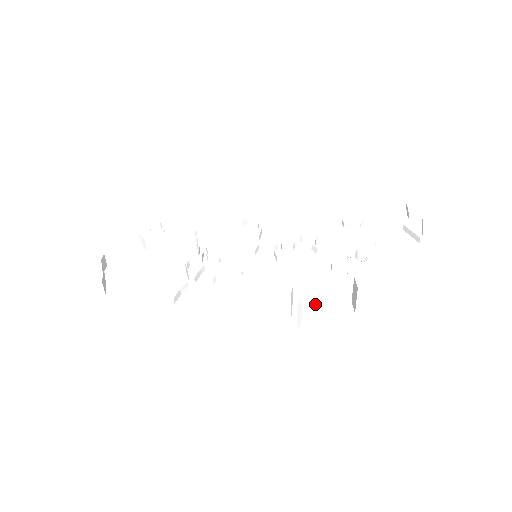
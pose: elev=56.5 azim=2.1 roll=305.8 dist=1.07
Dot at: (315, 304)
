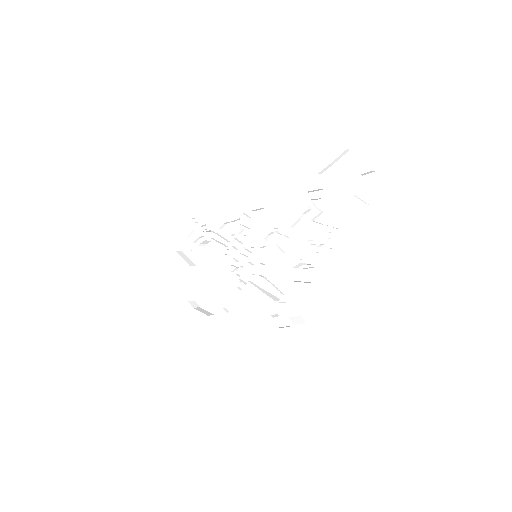
Dot at: (298, 294)
